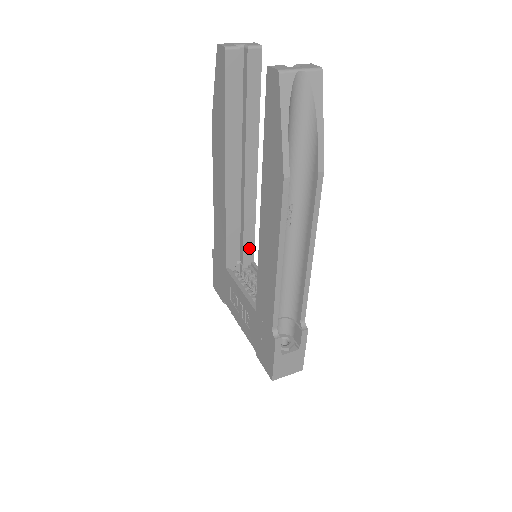
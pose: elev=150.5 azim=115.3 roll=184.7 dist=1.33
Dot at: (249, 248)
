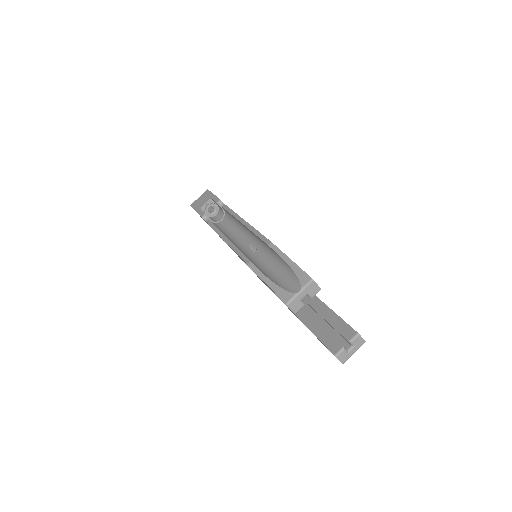
Dot at: occluded
